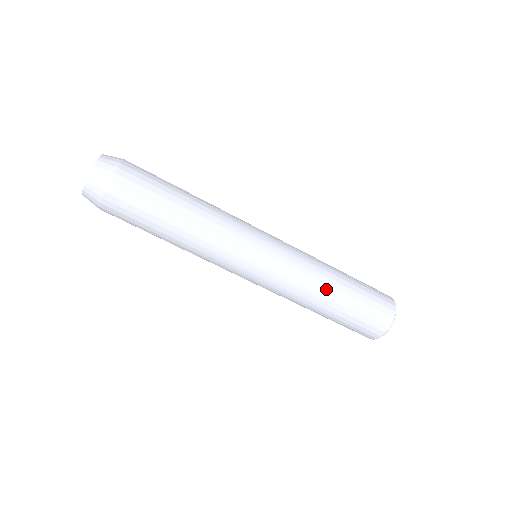
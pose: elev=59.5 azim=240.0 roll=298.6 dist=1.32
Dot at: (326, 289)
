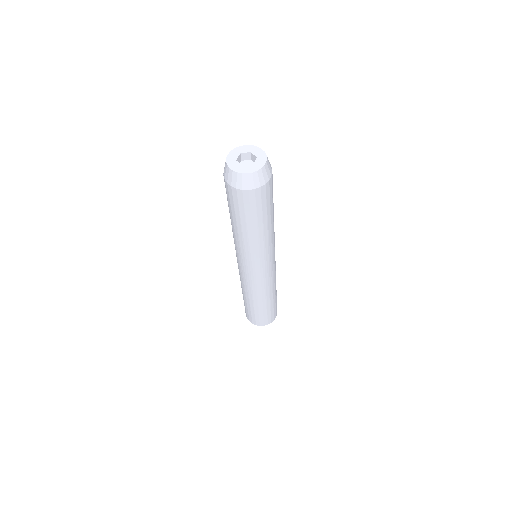
Dot at: (275, 289)
